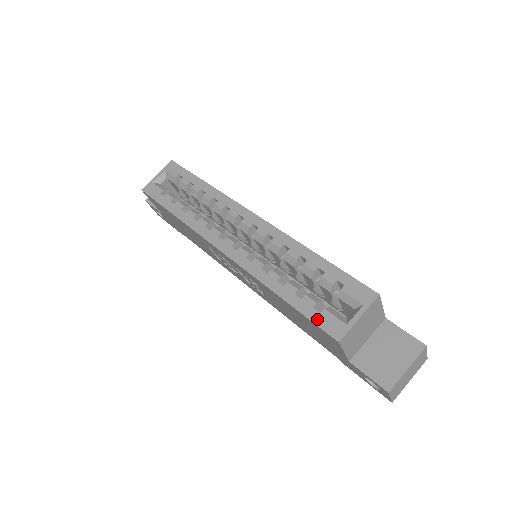
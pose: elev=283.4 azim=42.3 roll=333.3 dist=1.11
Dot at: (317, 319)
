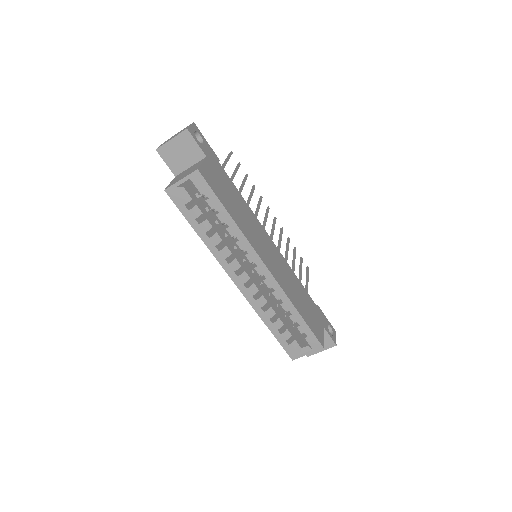
Dot at: (285, 347)
